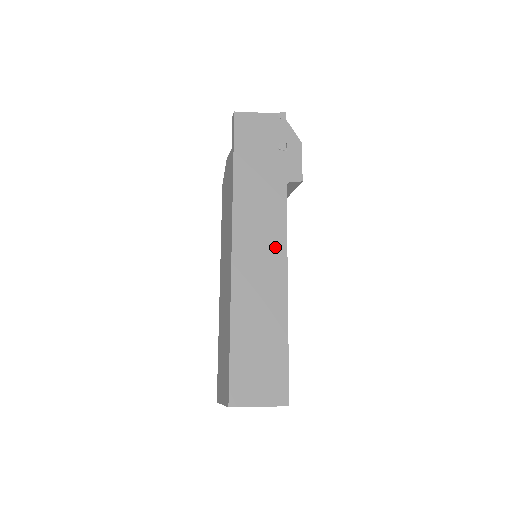
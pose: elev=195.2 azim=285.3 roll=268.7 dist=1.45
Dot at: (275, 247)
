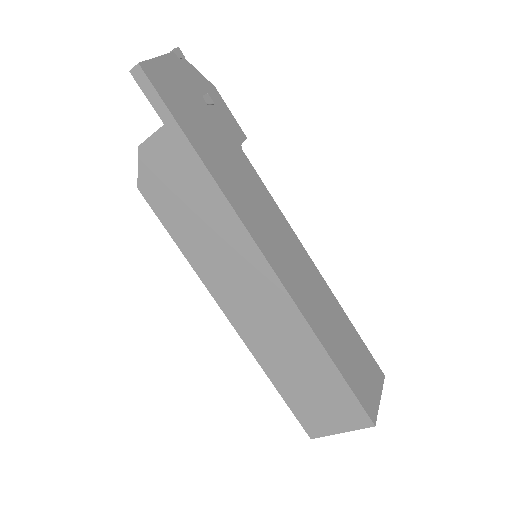
Dot at: (285, 232)
